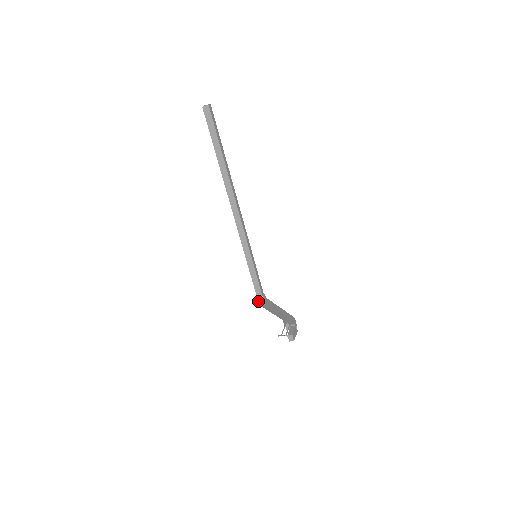
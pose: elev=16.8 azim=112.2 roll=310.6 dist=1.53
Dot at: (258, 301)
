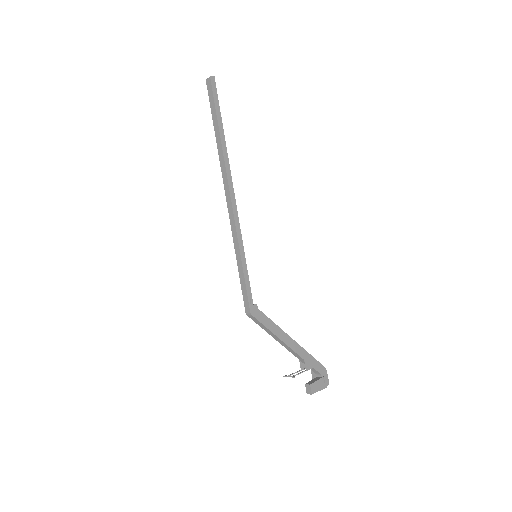
Dot at: (245, 309)
